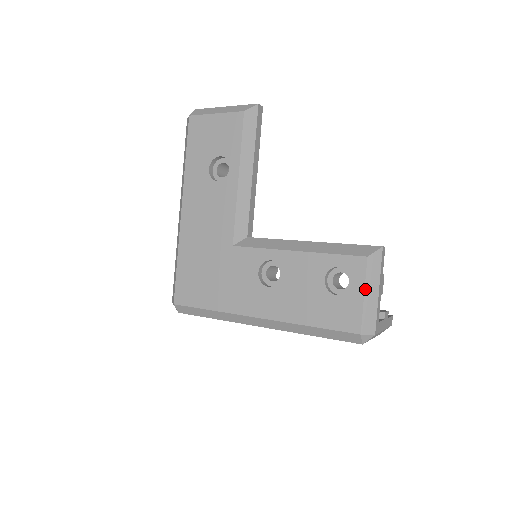
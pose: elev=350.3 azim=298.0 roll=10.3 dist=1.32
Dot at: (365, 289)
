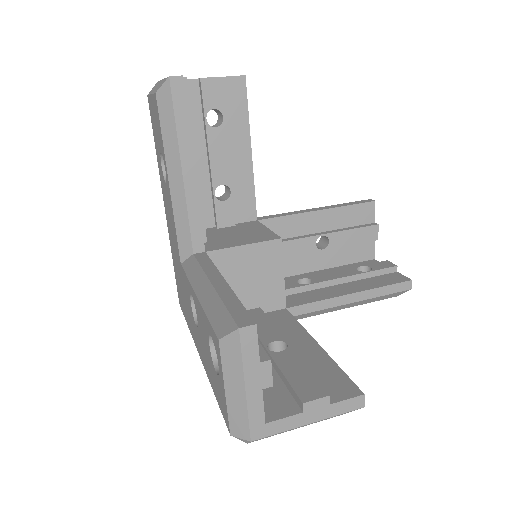
Dot at: (224, 382)
